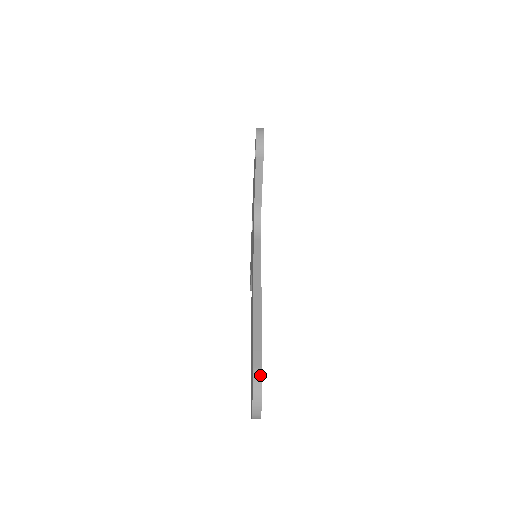
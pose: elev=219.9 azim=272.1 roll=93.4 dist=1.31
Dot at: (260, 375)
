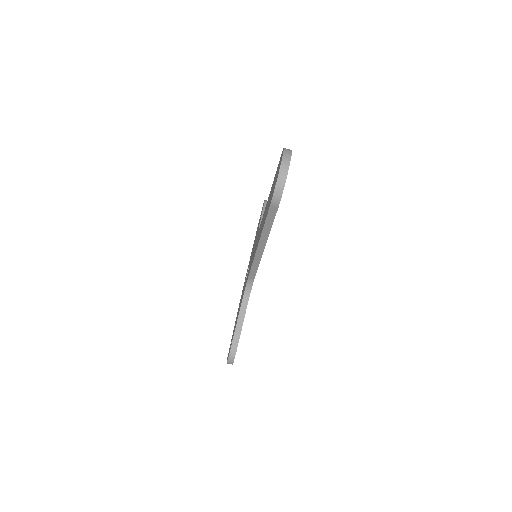
Dot at: occluded
